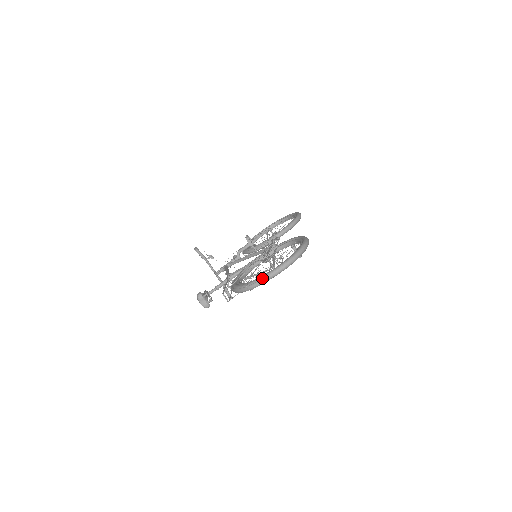
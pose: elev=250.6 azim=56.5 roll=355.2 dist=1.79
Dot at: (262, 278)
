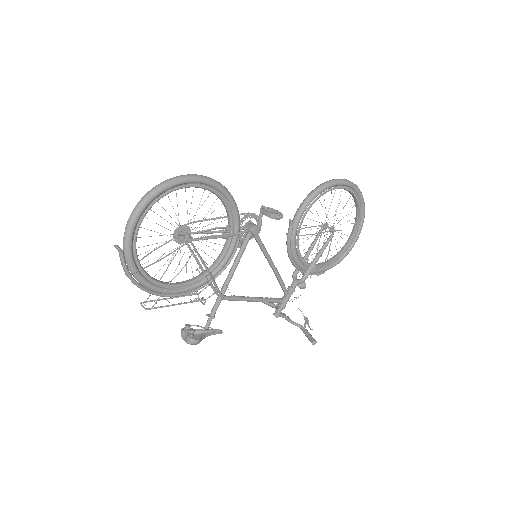
Dot at: (123, 249)
